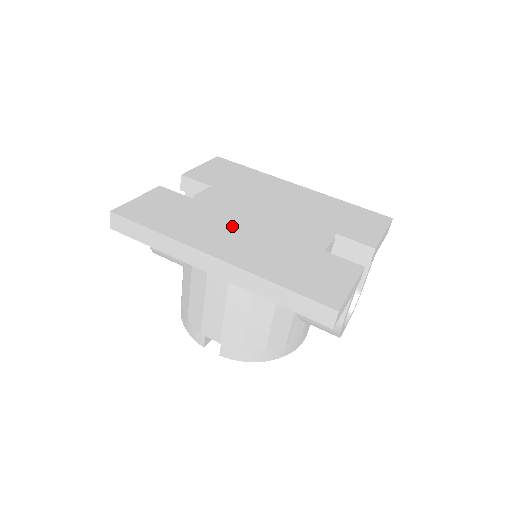
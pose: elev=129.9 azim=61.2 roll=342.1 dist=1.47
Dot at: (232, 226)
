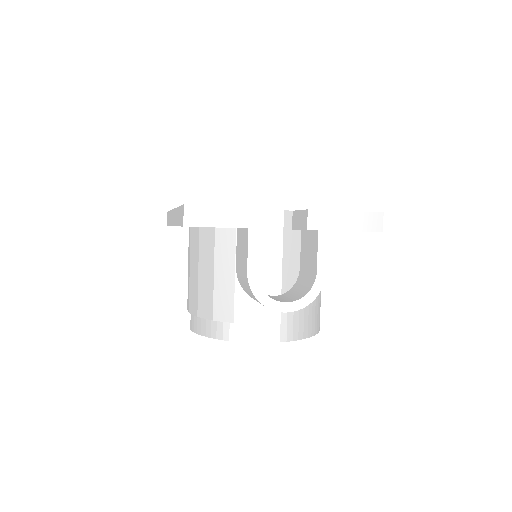
Dot at: occluded
